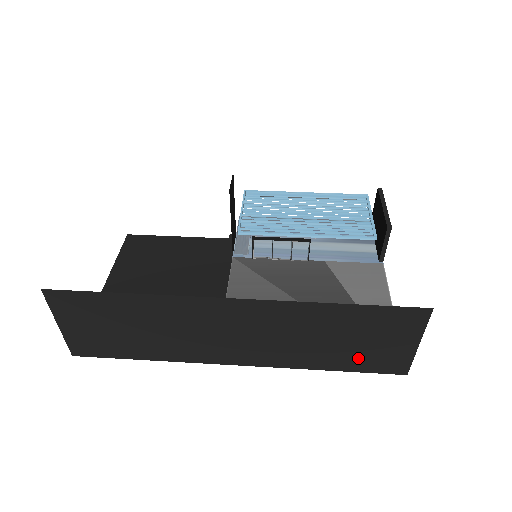
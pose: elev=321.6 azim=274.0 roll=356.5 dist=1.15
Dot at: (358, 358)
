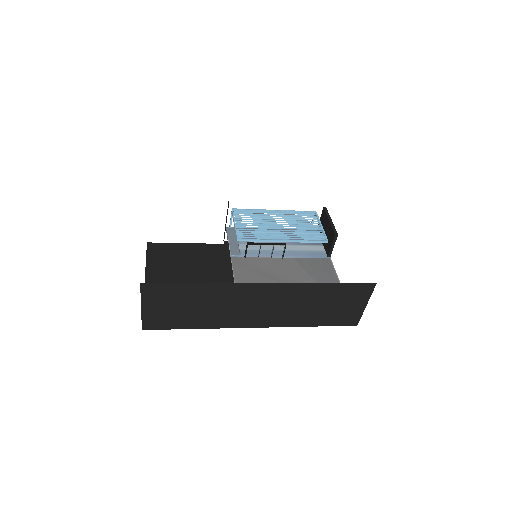
Dot at: (331, 317)
